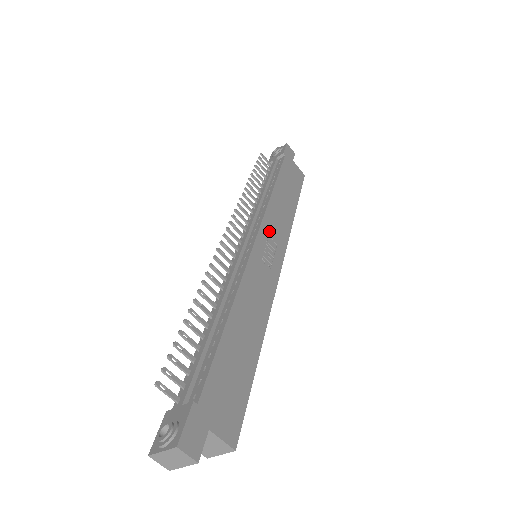
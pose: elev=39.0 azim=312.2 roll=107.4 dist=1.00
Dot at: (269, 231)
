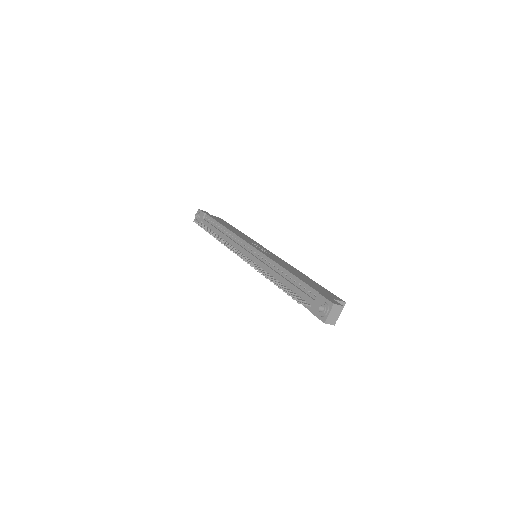
Dot at: (250, 242)
